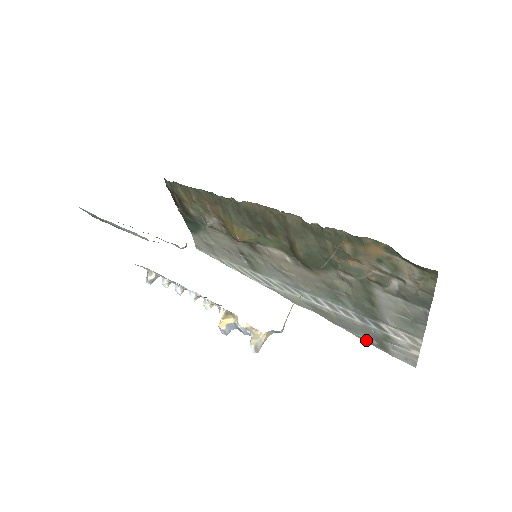
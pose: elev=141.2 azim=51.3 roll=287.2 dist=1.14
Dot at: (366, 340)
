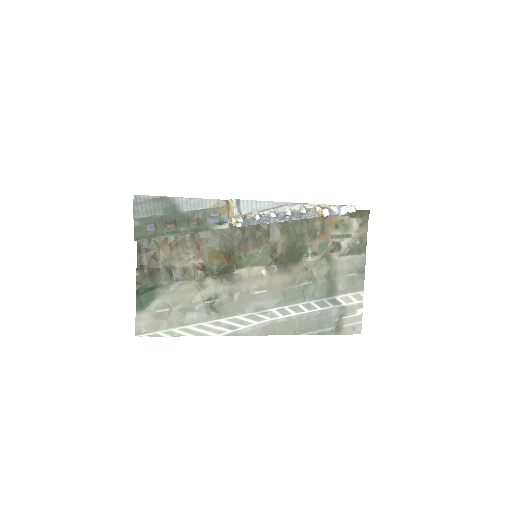
Dot at: (324, 333)
